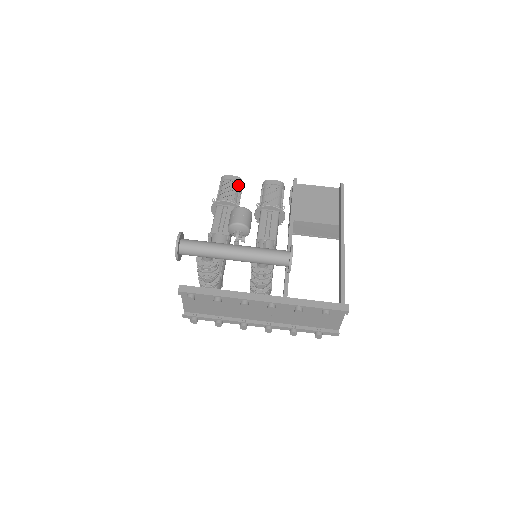
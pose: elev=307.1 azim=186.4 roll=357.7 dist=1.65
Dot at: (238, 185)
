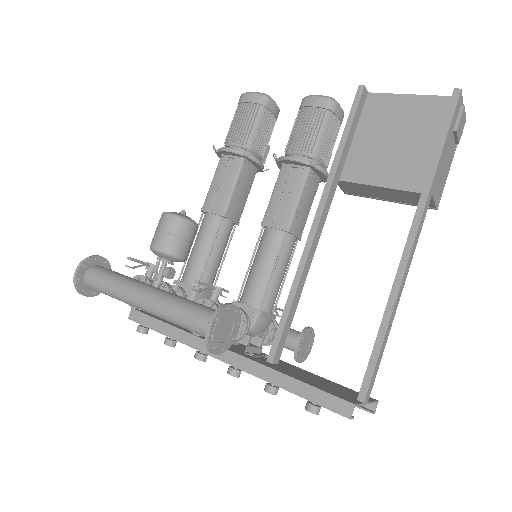
Dot at: (259, 112)
